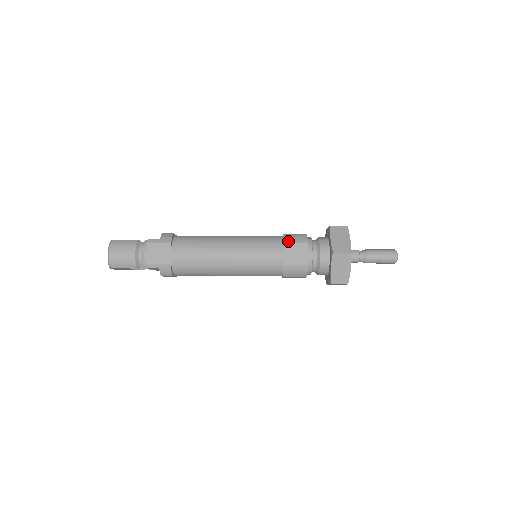
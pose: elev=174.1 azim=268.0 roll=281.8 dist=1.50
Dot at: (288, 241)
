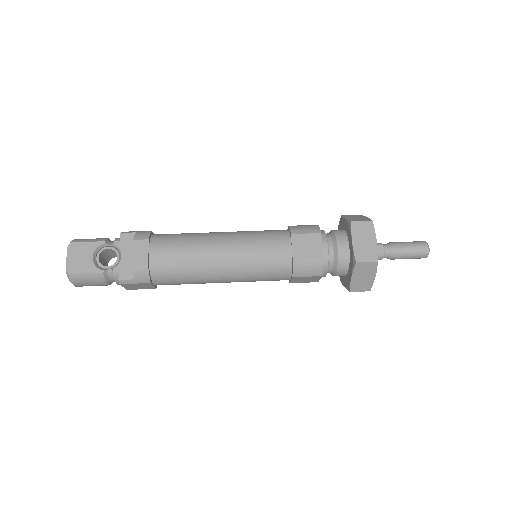
Dot at: (298, 275)
